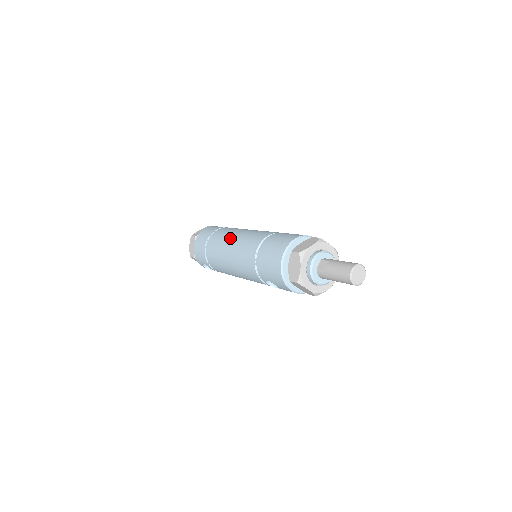
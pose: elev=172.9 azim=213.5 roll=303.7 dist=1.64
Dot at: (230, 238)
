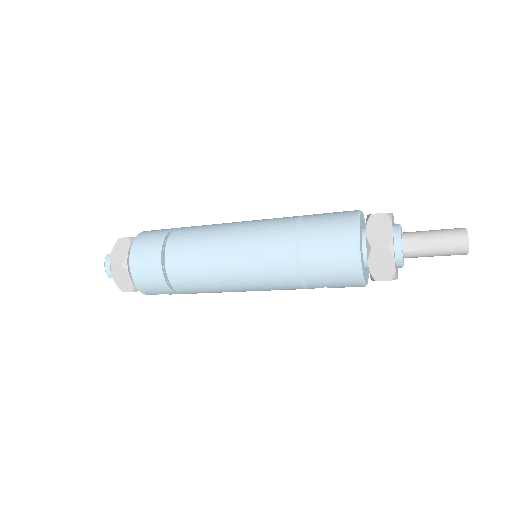
Dot at: (217, 253)
